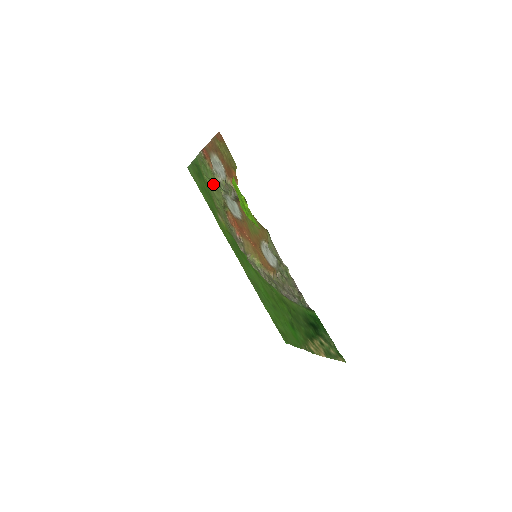
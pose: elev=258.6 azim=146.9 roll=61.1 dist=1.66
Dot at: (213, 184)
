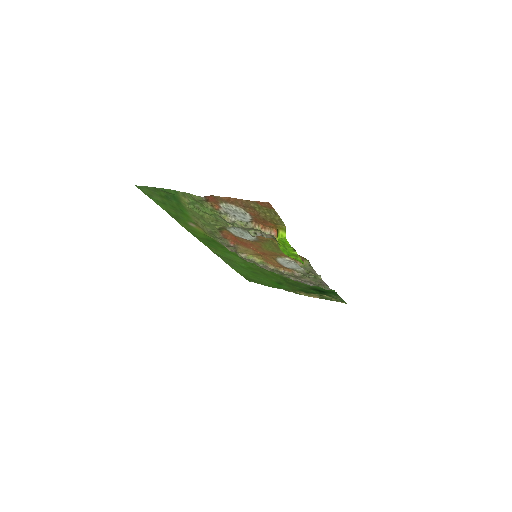
Dot at: (207, 214)
